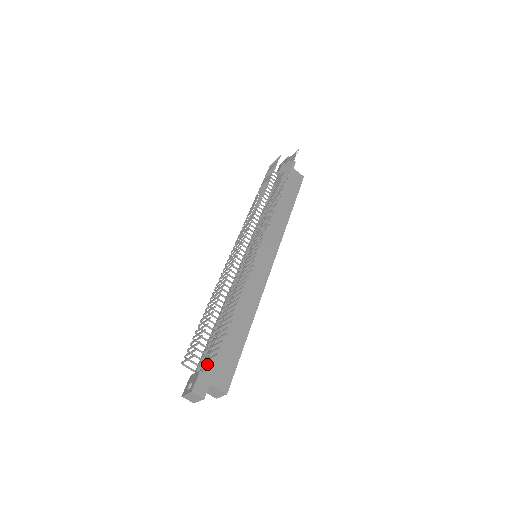
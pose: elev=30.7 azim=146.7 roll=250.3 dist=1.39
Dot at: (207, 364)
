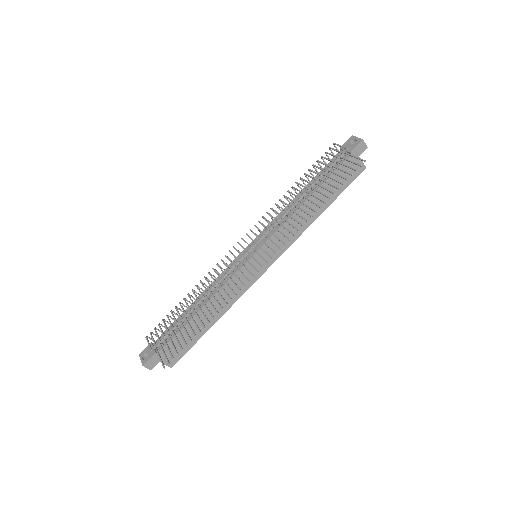
Dot at: occluded
